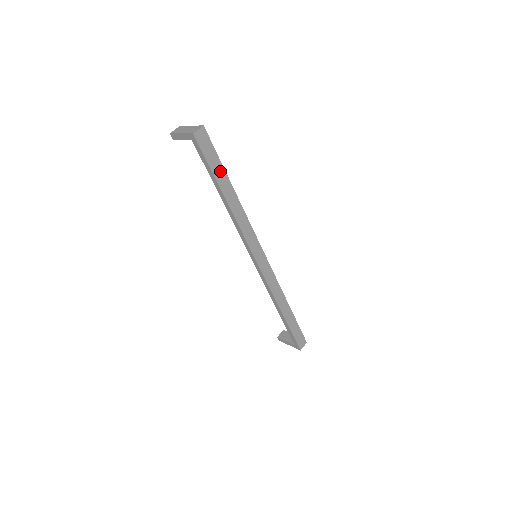
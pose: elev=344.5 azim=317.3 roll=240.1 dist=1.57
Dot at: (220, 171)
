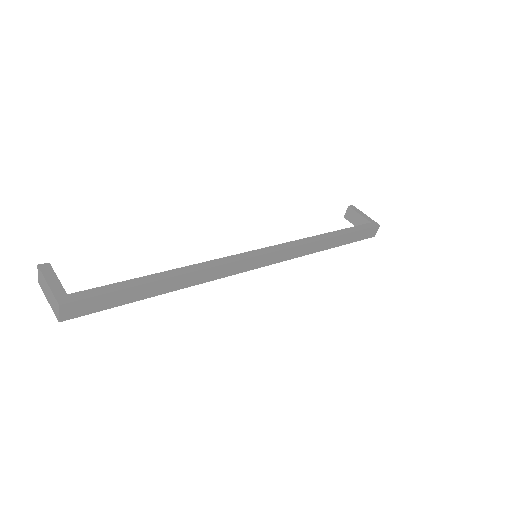
Dot at: (132, 293)
